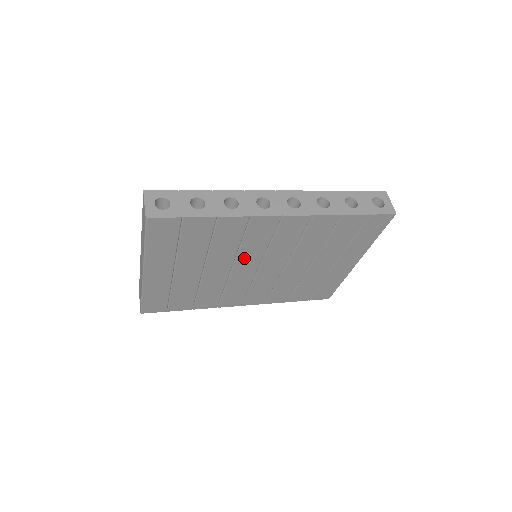
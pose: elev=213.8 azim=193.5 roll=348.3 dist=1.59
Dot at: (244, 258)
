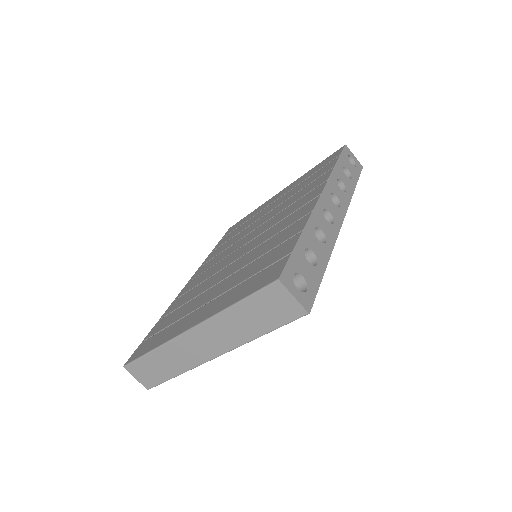
Dot at: occluded
